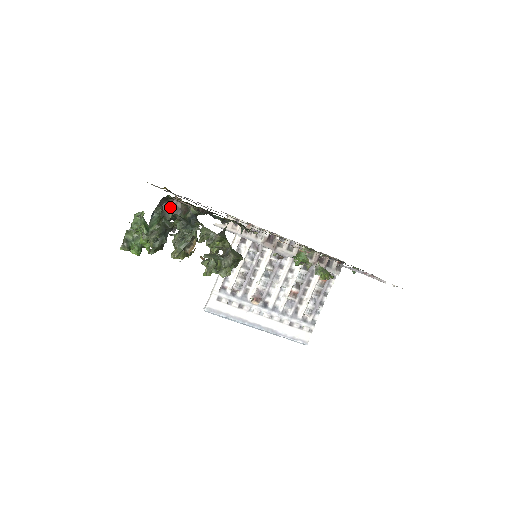
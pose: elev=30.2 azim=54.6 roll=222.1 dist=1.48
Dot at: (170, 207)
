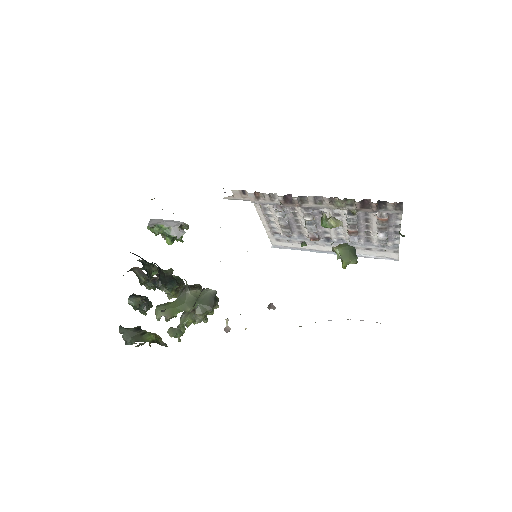
Dot at: (138, 272)
